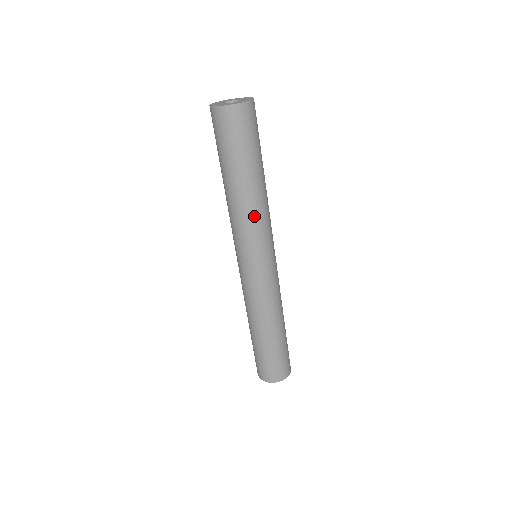
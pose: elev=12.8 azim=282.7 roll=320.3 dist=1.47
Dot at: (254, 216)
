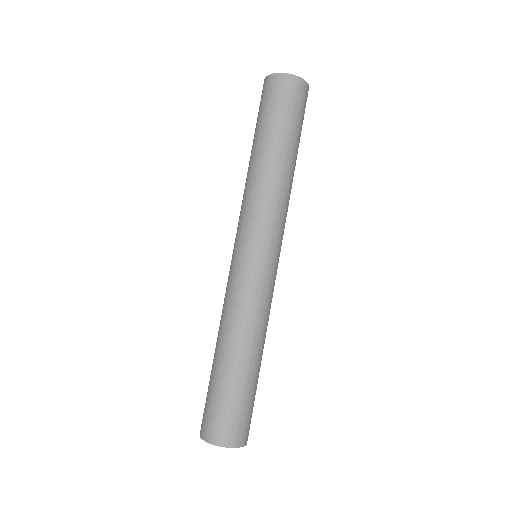
Dot at: (253, 191)
